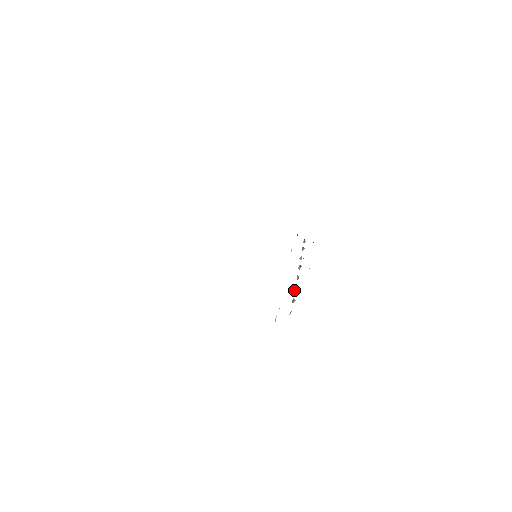
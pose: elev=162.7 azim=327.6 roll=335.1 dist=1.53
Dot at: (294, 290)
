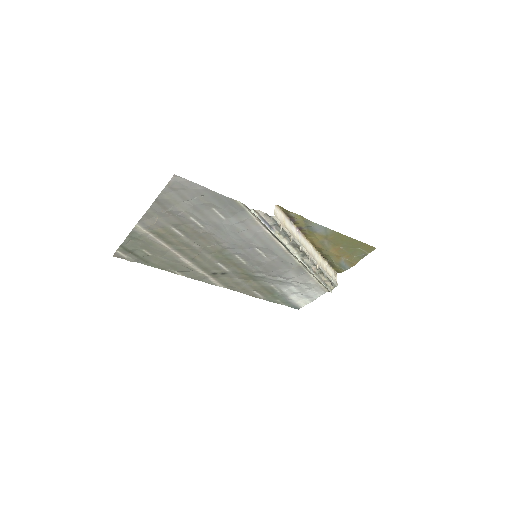
Dot at: (290, 241)
